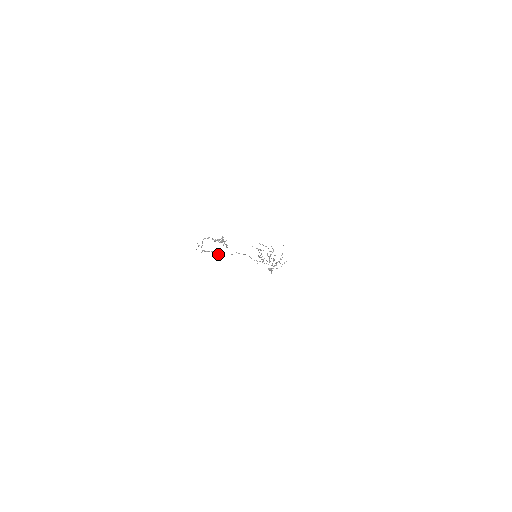
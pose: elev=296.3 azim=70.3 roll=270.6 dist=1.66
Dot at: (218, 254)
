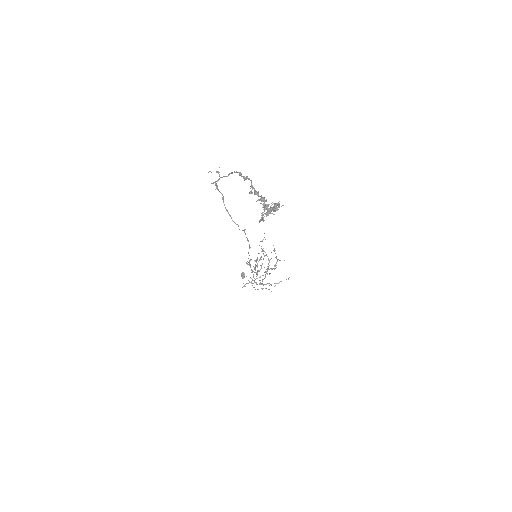
Dot at: (225, 207)
